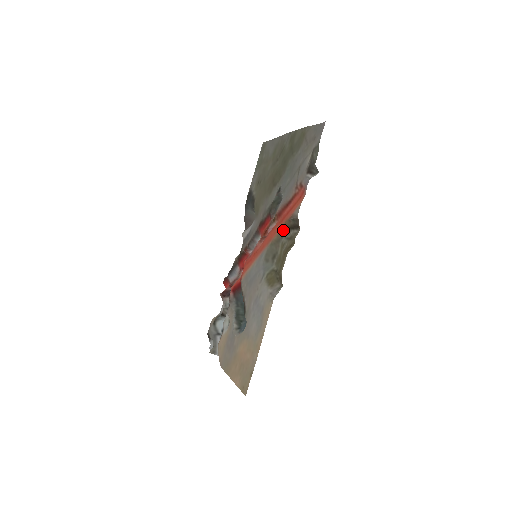
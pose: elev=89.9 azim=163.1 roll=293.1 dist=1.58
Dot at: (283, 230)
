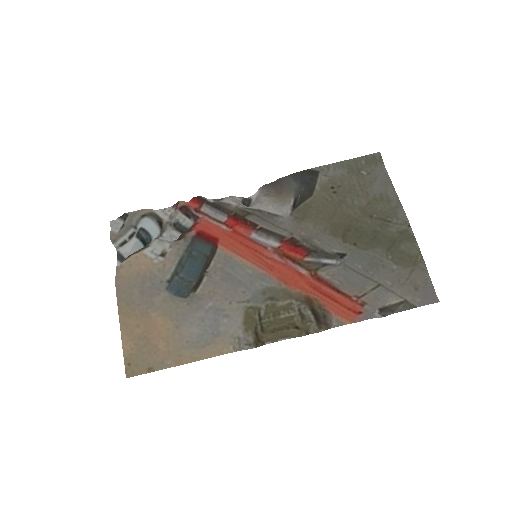
Dot at: (306, 298)
